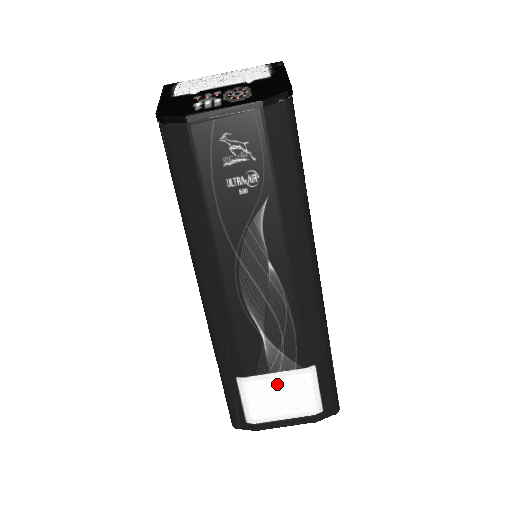
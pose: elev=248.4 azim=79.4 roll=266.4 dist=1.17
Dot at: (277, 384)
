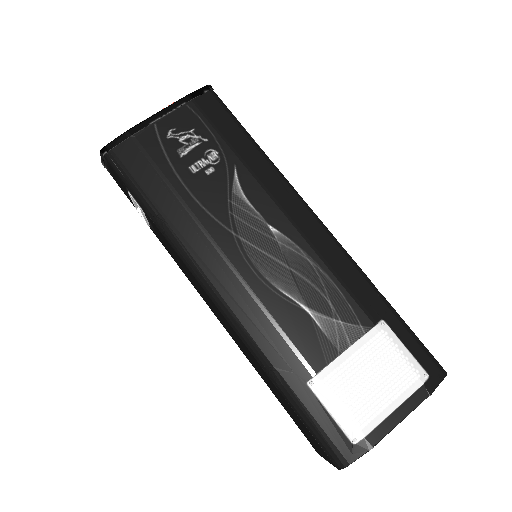
Dot at: (357, 364)
